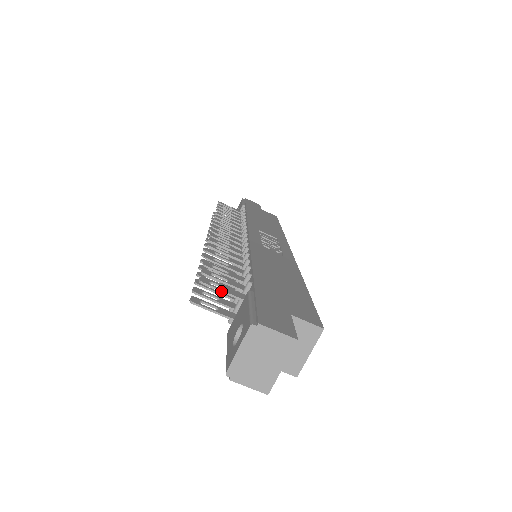
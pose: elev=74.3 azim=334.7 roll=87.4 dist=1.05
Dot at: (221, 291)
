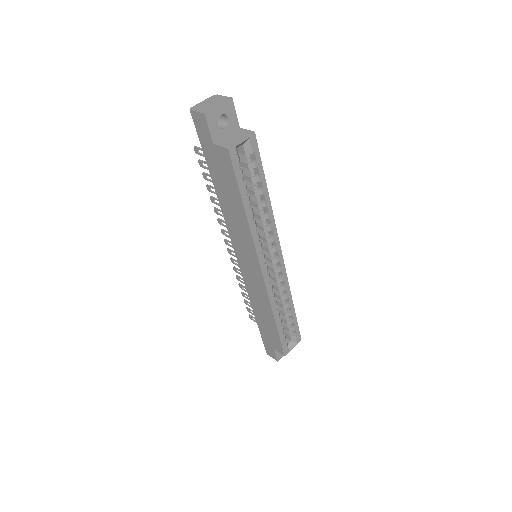
Dot at: occluded
